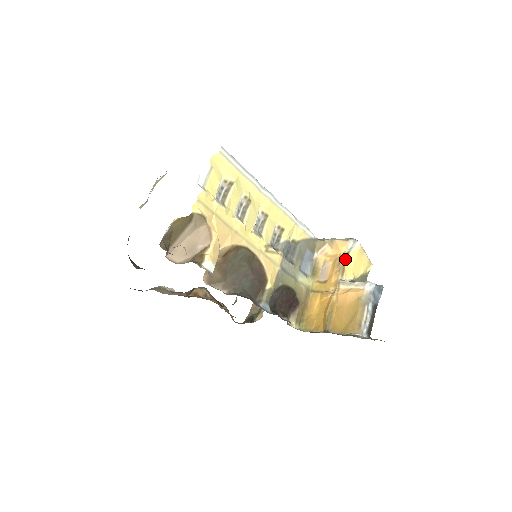
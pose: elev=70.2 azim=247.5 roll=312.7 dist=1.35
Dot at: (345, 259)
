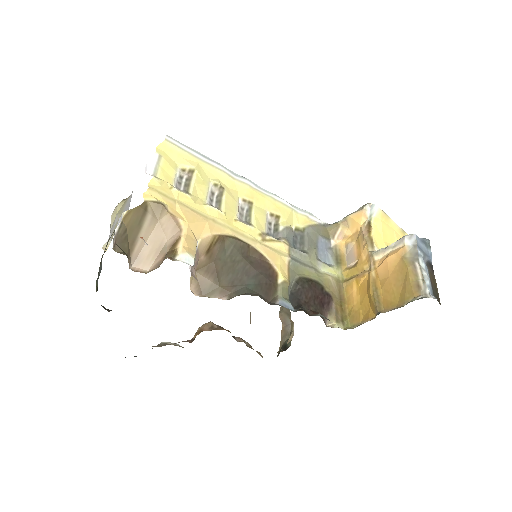
Dot at: (368, 229)
